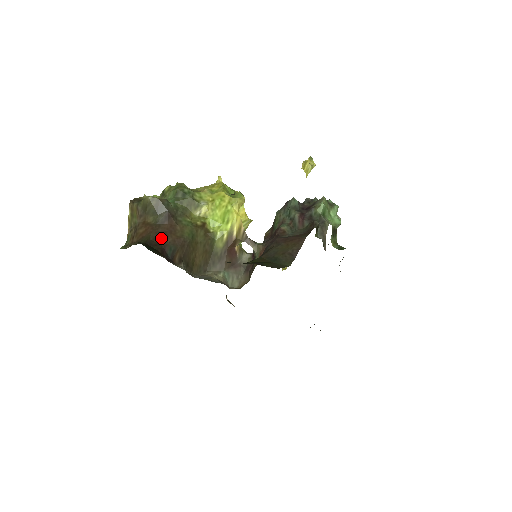
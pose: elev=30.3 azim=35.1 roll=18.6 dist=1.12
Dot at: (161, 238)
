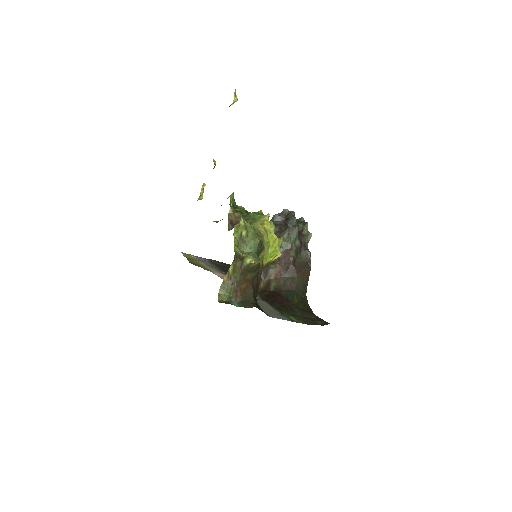
Dot at: (255, 291)
